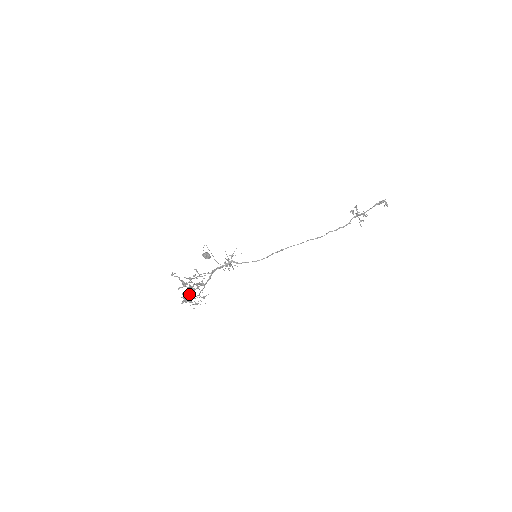
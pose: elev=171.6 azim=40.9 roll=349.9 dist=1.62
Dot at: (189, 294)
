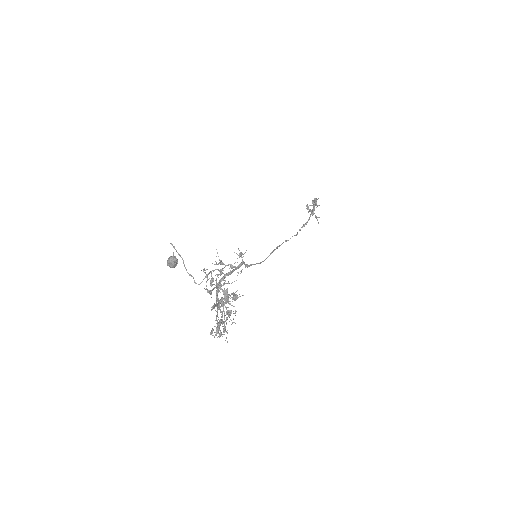
Dot at: (230, 315)
